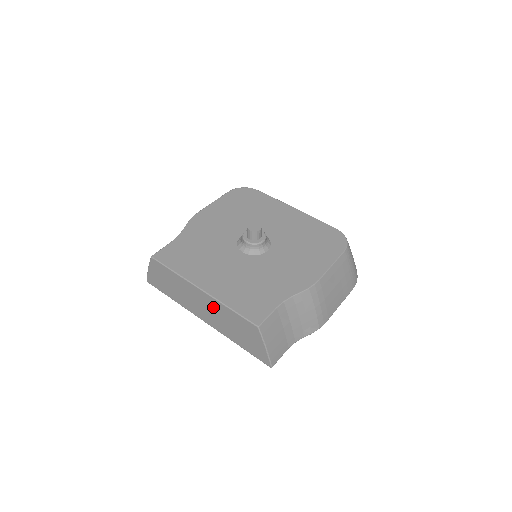
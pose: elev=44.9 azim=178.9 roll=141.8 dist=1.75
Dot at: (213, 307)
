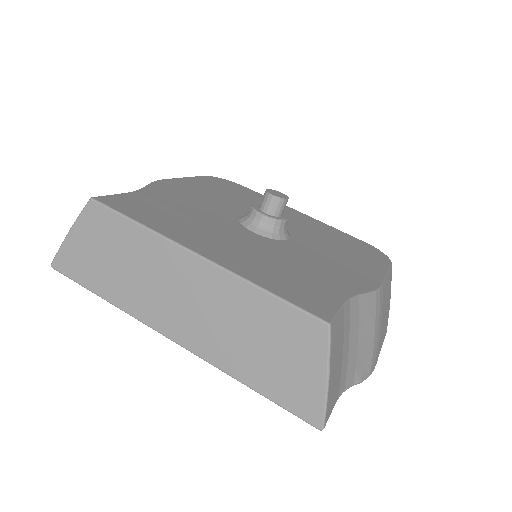
Dot at: (216, 295)
